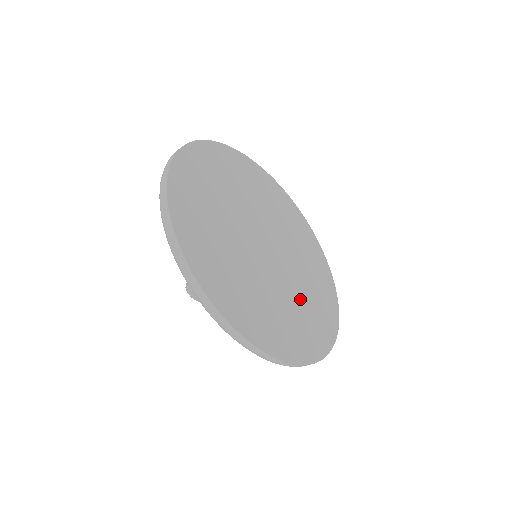
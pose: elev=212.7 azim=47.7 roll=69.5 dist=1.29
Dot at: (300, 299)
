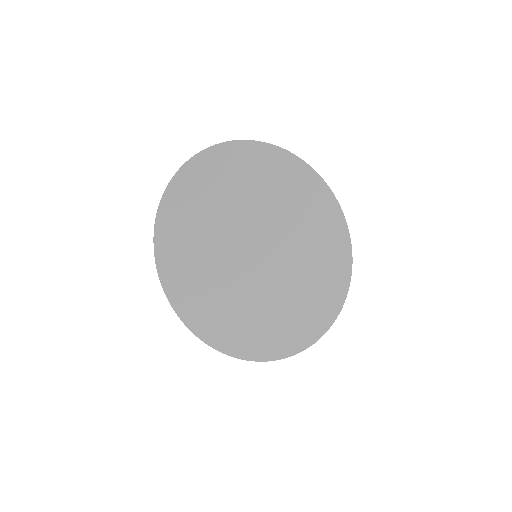
Dot at: (269, 311)
